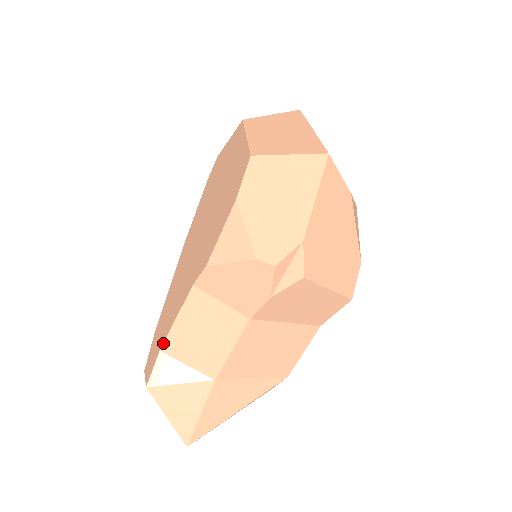
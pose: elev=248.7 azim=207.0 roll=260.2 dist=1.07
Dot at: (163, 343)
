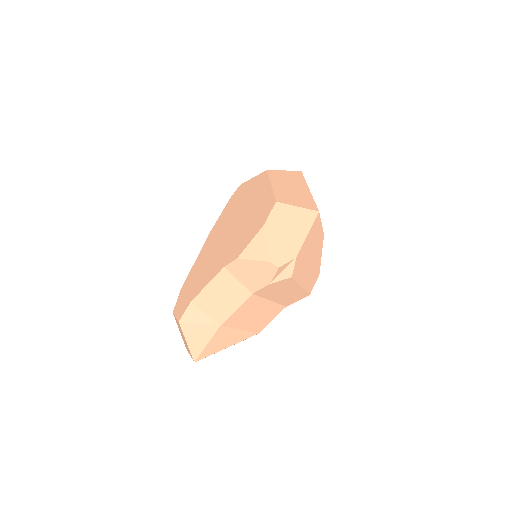
Dot at: (194, 297)
